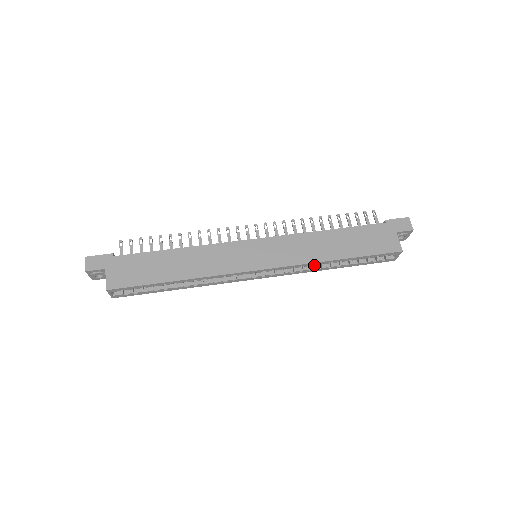
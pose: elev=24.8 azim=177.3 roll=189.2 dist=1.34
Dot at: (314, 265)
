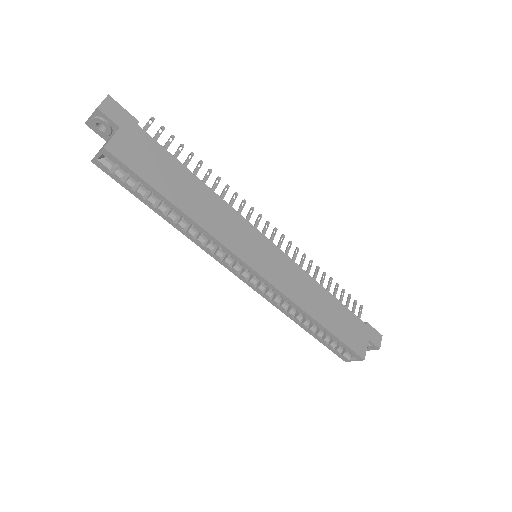
Dot at: (296, 310)
